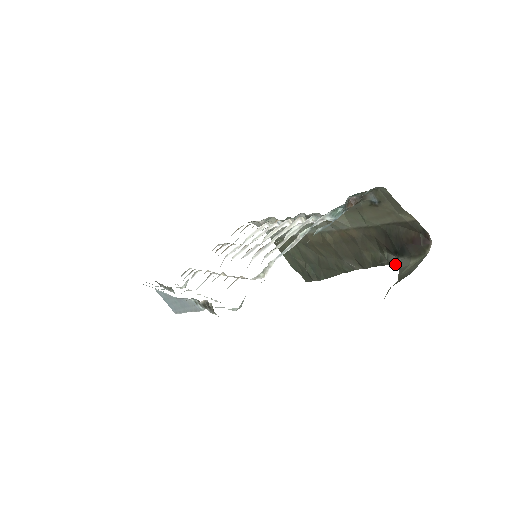
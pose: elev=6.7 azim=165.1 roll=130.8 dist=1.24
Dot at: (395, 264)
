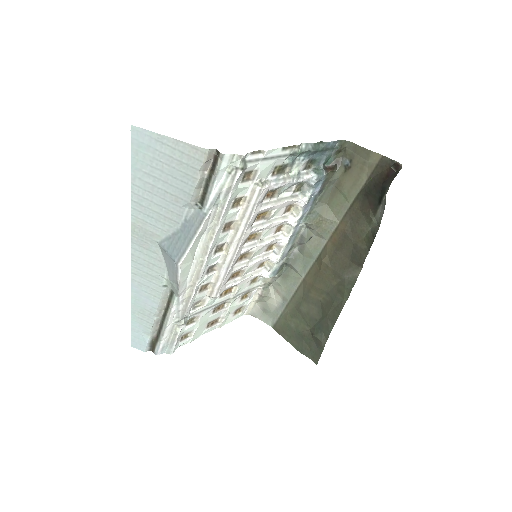
Dot at: (383, 211)
